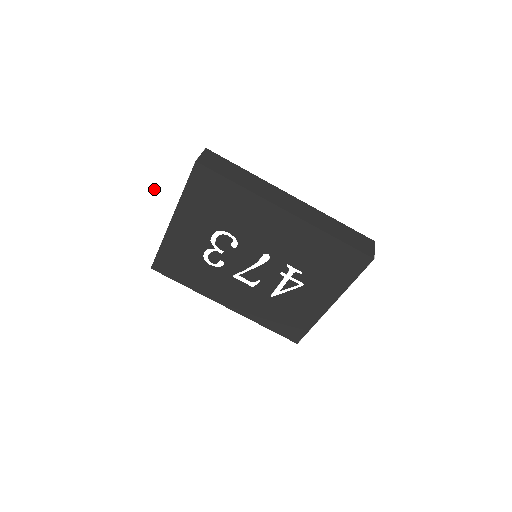
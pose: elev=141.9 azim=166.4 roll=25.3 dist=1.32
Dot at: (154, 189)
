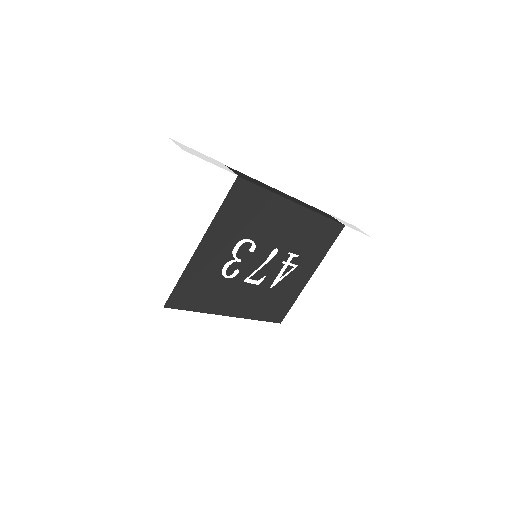
Dot at: (190, 215)
